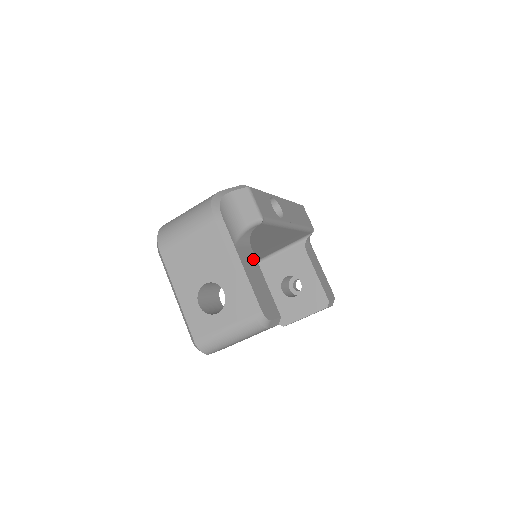
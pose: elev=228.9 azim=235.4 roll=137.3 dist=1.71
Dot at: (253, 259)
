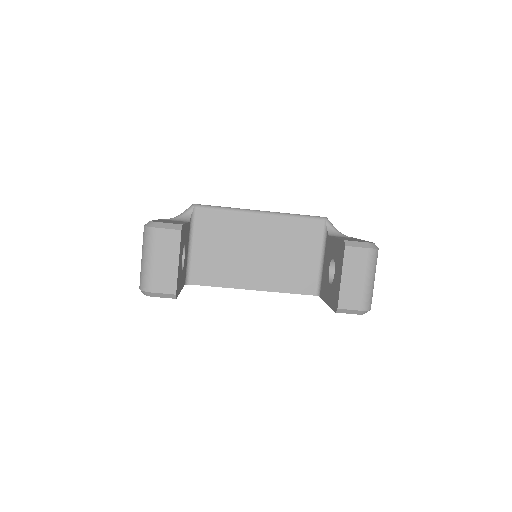
Dot at: occluded
